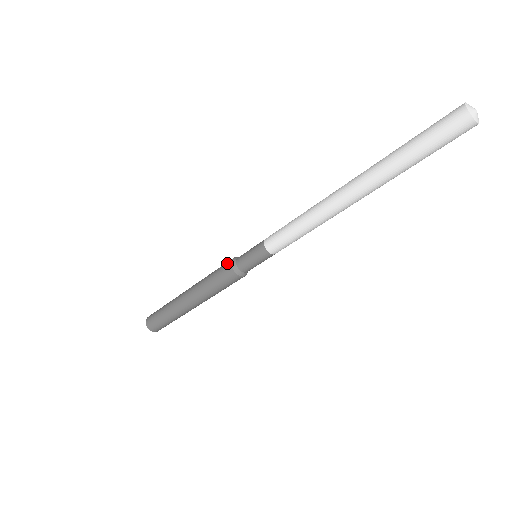
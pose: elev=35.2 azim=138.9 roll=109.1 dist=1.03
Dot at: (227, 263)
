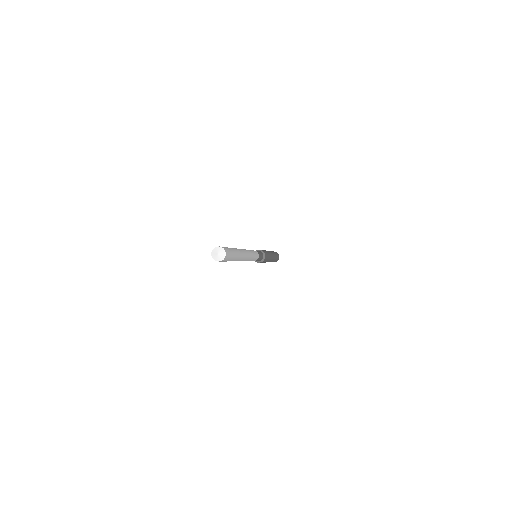
Dot at: occluded
